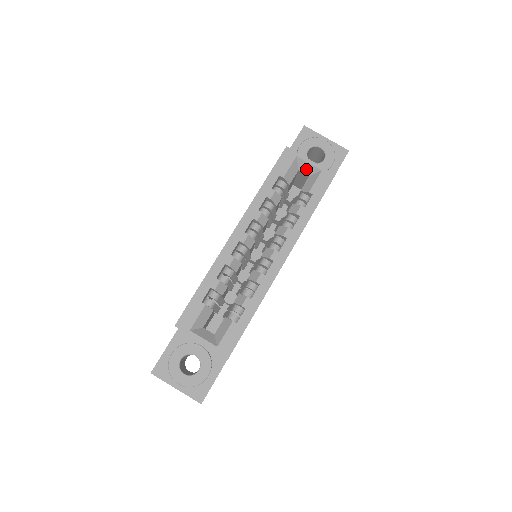
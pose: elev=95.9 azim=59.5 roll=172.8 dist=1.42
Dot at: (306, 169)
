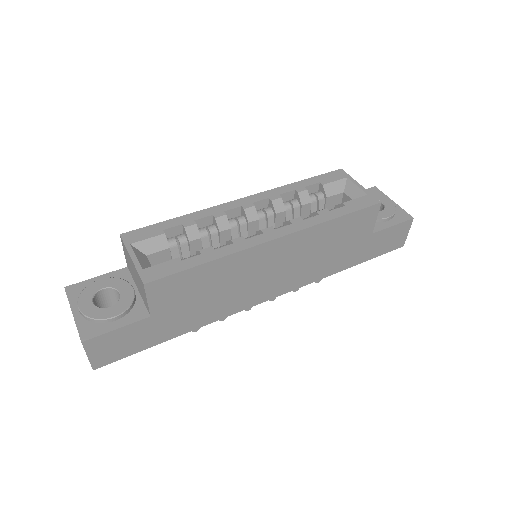
Dot at: (352, 192)
